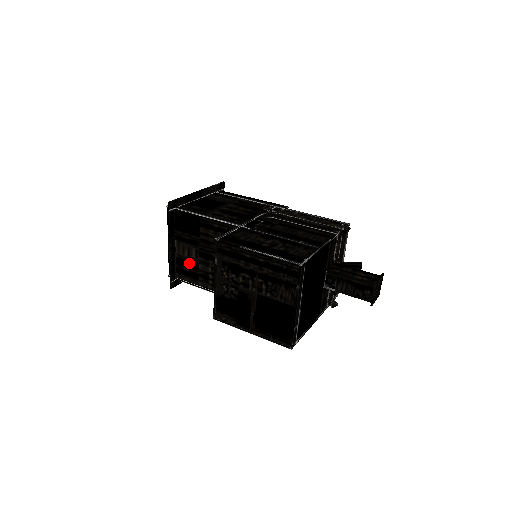
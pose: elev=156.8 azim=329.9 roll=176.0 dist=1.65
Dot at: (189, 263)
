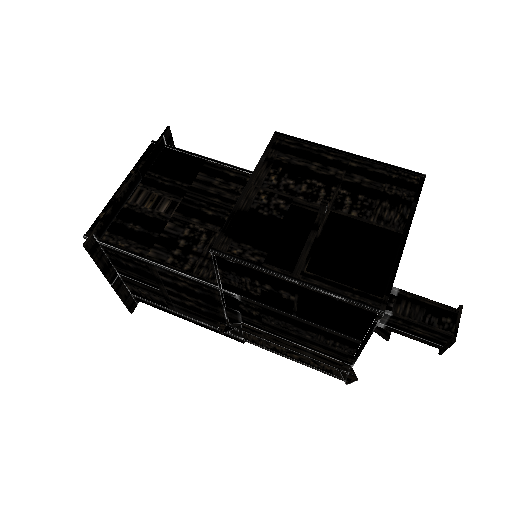
Dot at: (146, 218)
